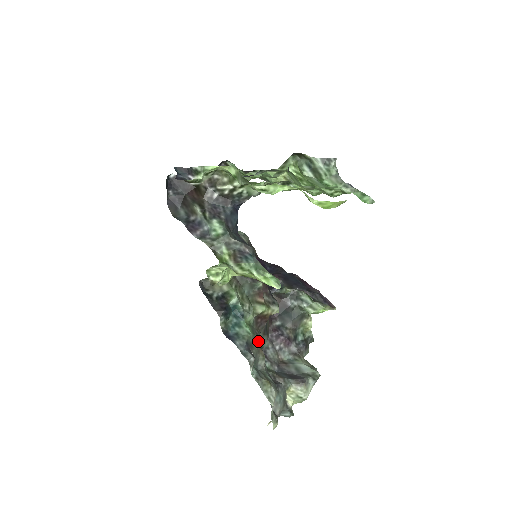
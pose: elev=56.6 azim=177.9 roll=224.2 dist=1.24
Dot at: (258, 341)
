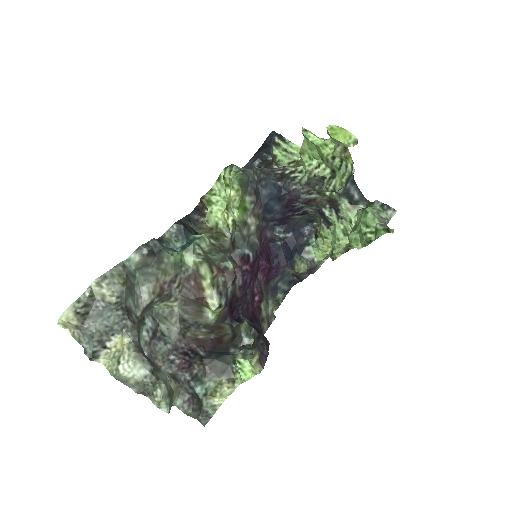
Dot at: (168, 279)
